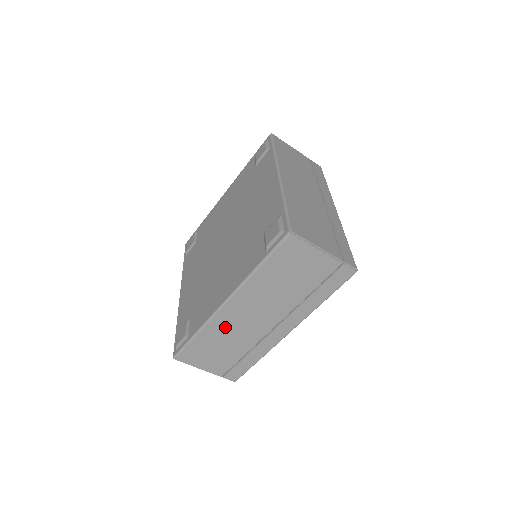
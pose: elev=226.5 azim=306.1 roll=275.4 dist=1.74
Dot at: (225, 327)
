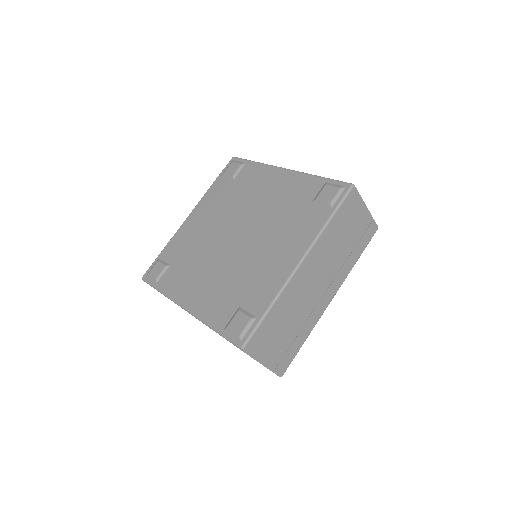
Dot at: (293, 296)
